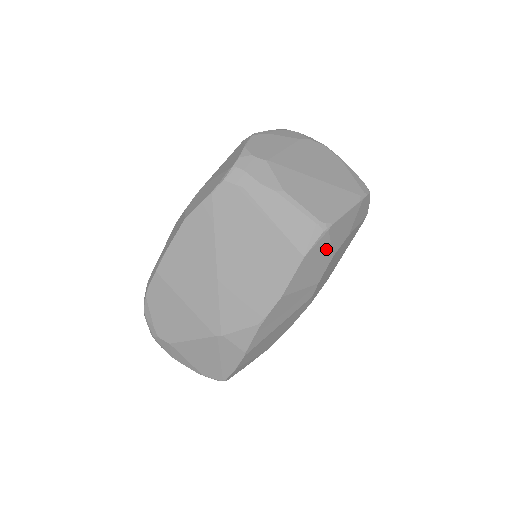
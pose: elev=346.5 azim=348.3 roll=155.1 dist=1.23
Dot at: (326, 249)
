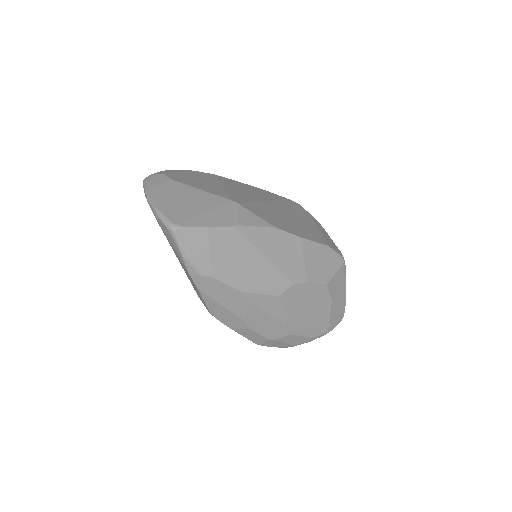
Dot at: (332, 270)
